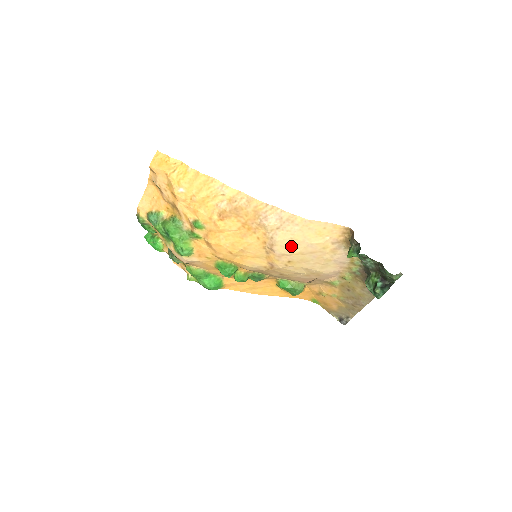
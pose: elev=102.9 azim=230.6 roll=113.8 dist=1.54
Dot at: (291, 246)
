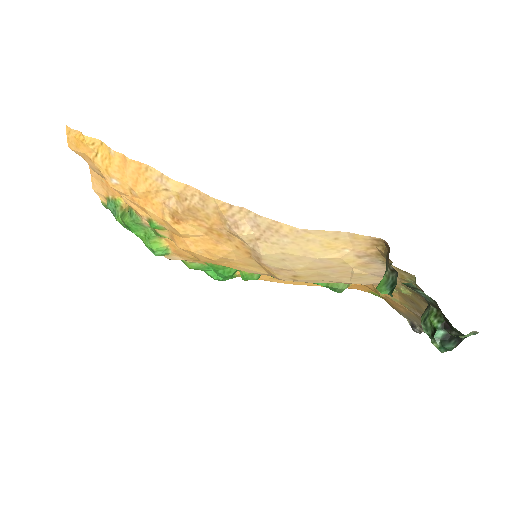
Dot at: (287, 261)
